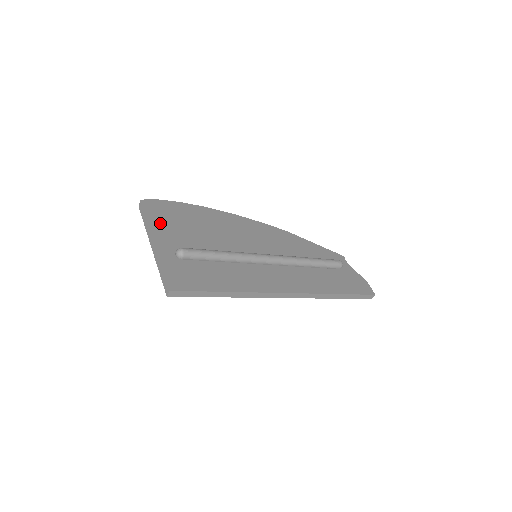
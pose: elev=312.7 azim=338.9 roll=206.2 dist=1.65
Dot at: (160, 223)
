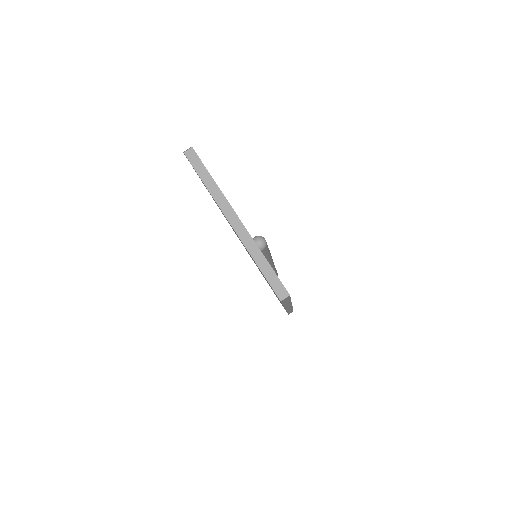
Dot at: occluded
